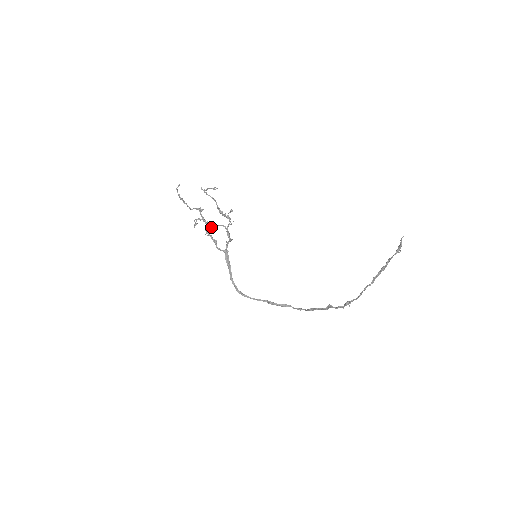
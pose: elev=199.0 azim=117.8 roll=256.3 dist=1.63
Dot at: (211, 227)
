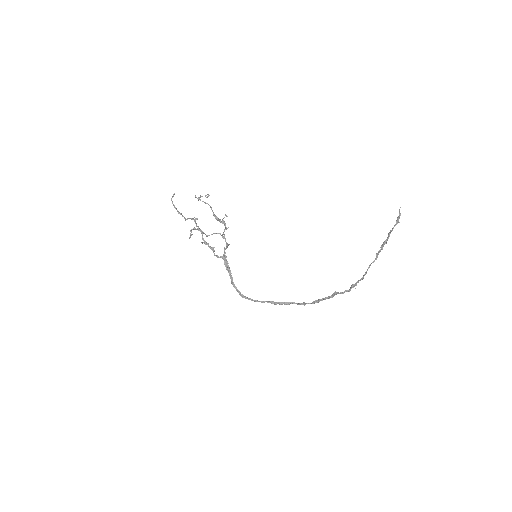
Dot at: (206, 236)
